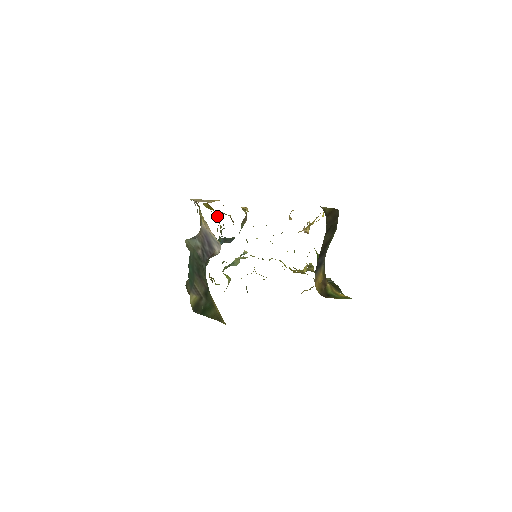
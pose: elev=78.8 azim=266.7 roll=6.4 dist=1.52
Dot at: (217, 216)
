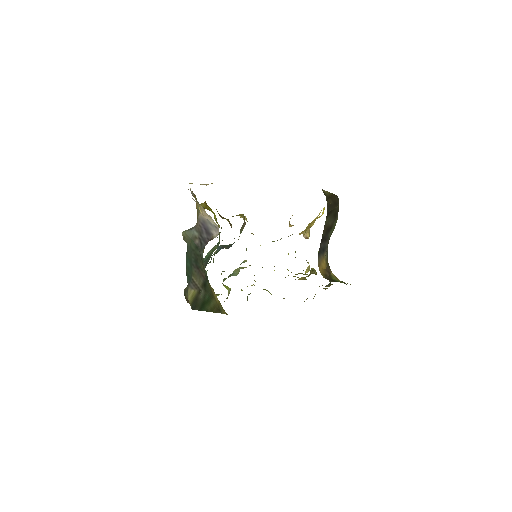
Dot at: (215, 215)
